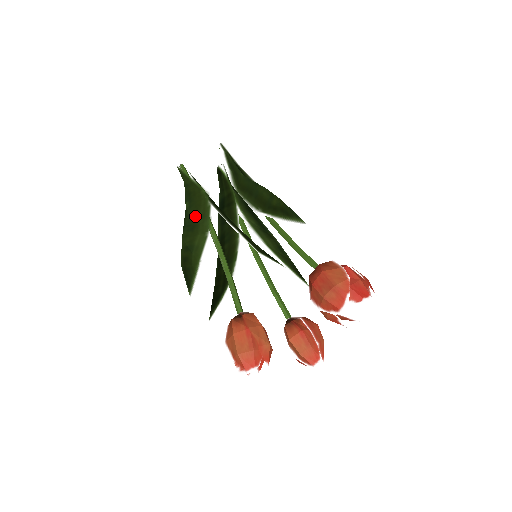
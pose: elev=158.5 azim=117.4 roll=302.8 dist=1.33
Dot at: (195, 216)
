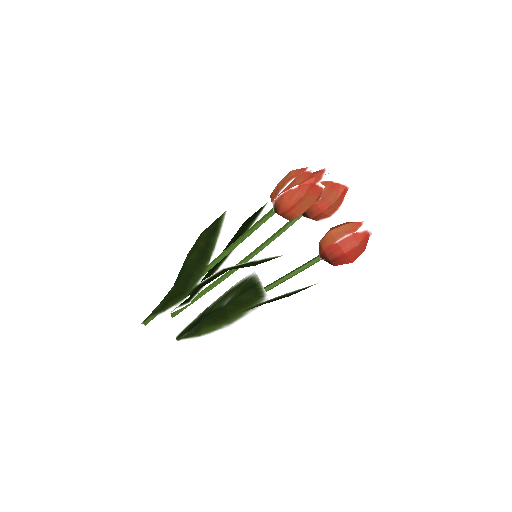
Dot at: occluded
